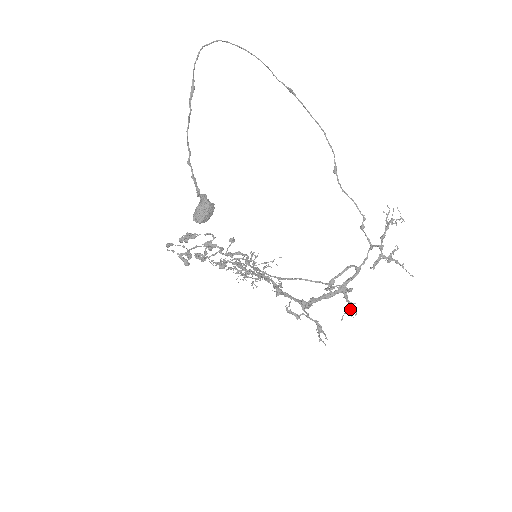
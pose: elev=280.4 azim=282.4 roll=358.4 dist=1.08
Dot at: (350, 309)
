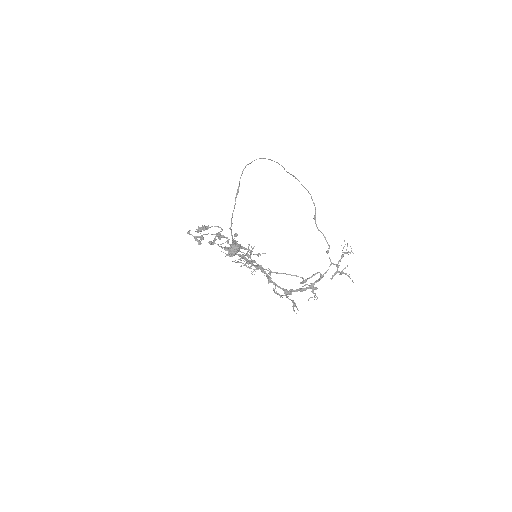
Dot at: (314, 296)
